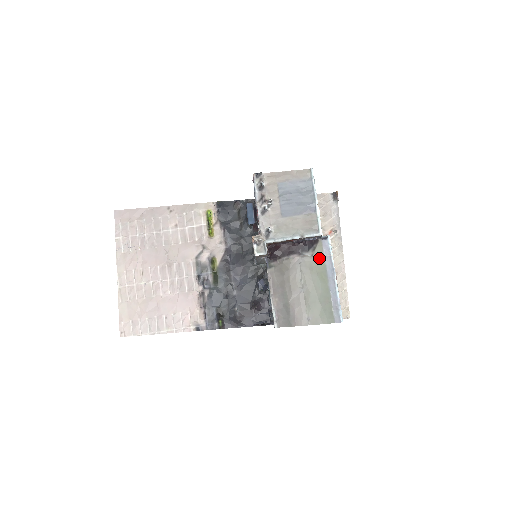
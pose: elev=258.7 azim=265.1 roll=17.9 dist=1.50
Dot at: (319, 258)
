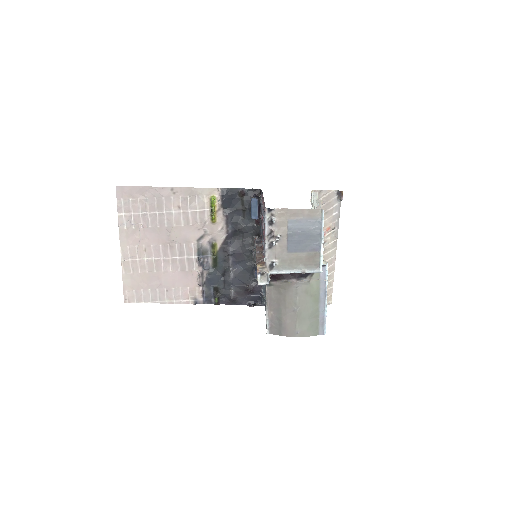
Dot at: (315, 283)
